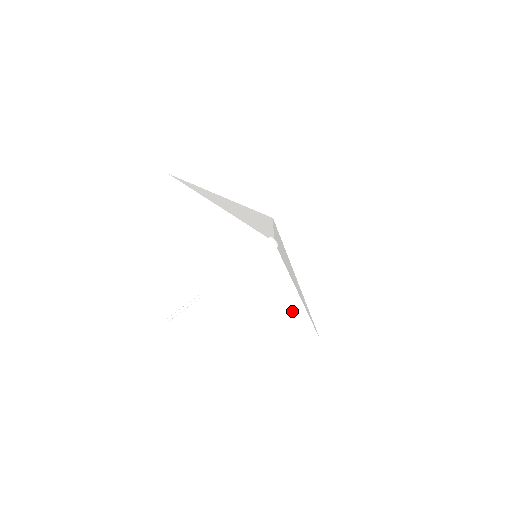
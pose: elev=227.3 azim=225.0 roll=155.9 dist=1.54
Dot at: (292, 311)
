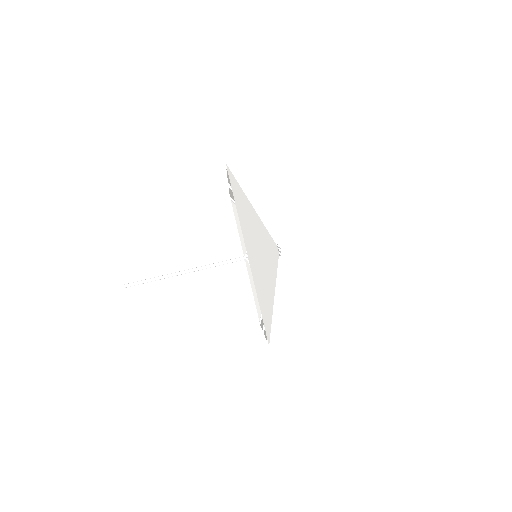
Dot at: (265, 285)
